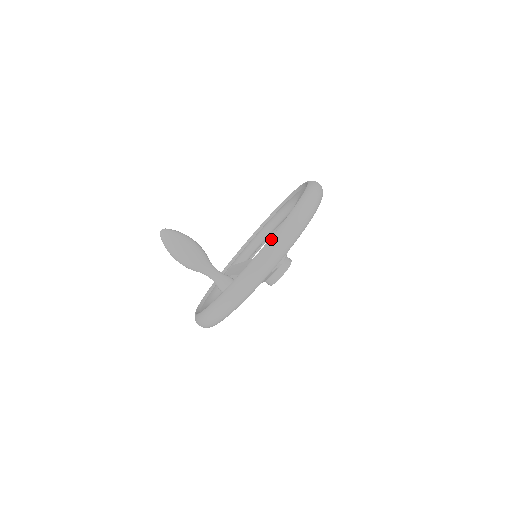
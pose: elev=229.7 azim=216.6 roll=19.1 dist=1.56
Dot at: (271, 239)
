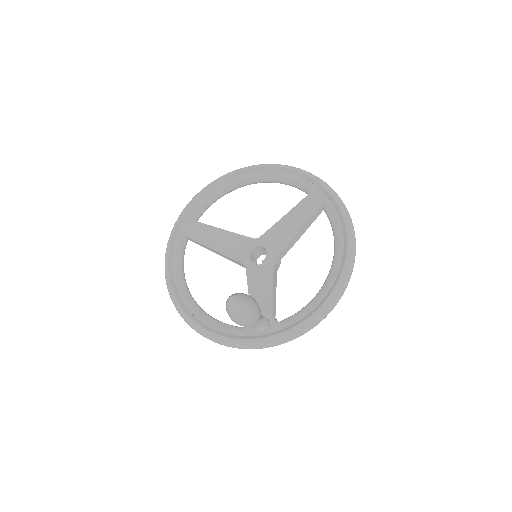
Dot at: (327, 303)
